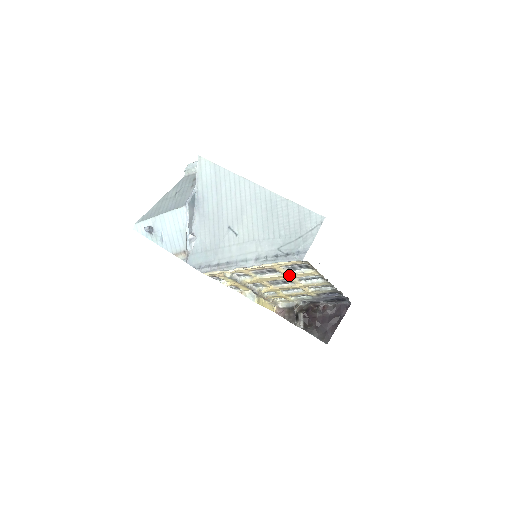
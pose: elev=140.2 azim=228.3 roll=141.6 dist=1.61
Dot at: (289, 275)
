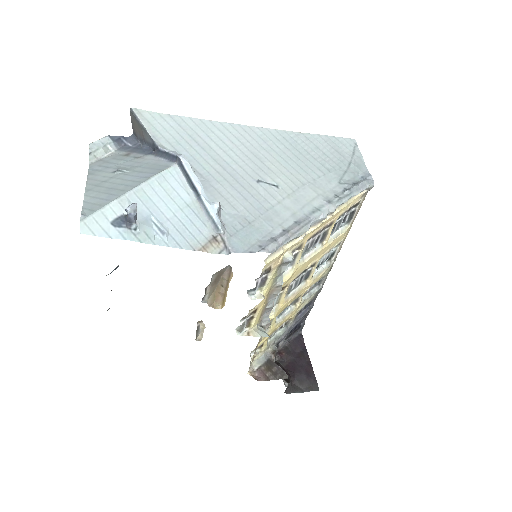
Dot at: (327, 245)
